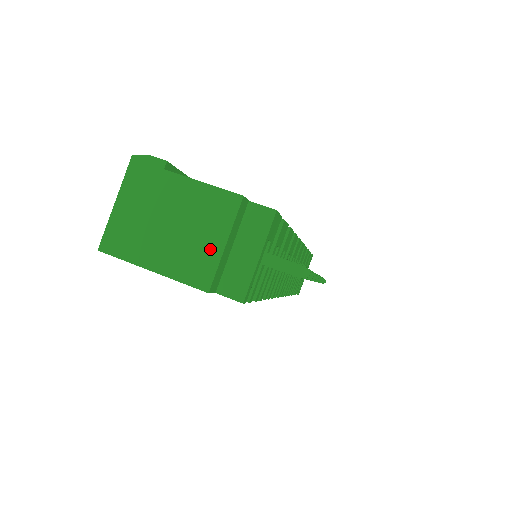
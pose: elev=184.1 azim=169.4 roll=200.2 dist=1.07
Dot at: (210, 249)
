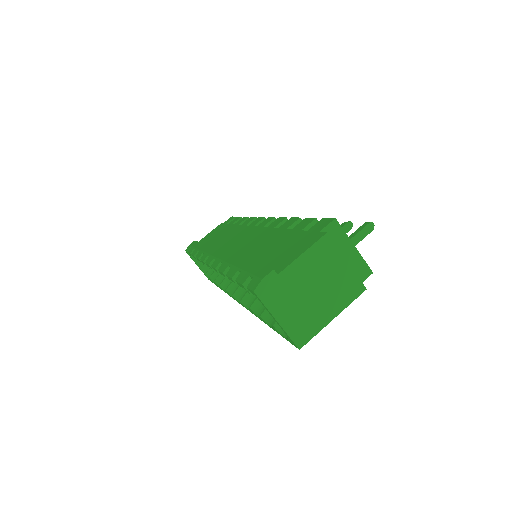
Dot at: (344, 273)
